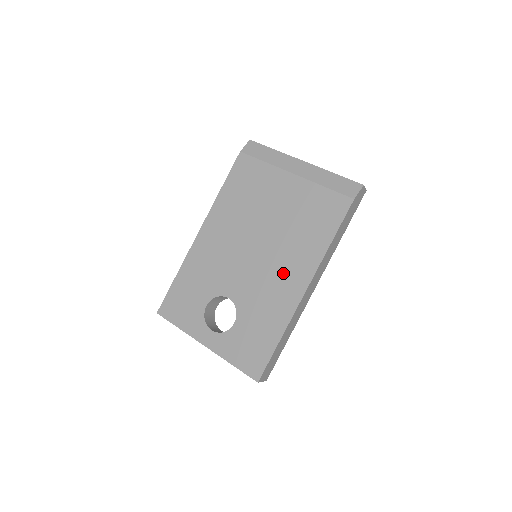
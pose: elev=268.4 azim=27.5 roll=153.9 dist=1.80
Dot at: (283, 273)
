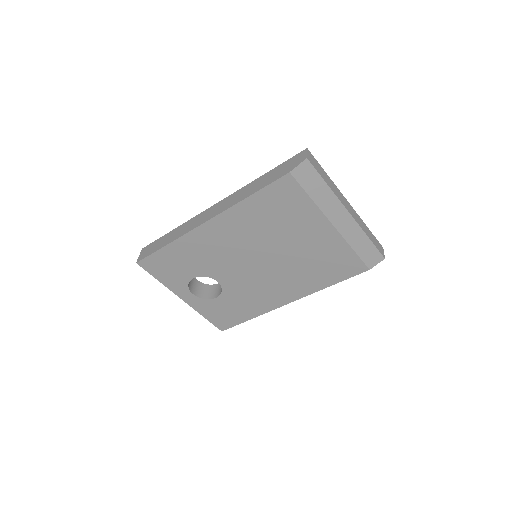
Dot at: (277, 287)
